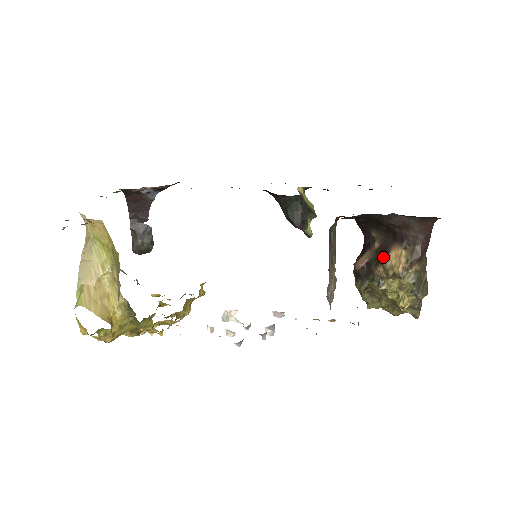
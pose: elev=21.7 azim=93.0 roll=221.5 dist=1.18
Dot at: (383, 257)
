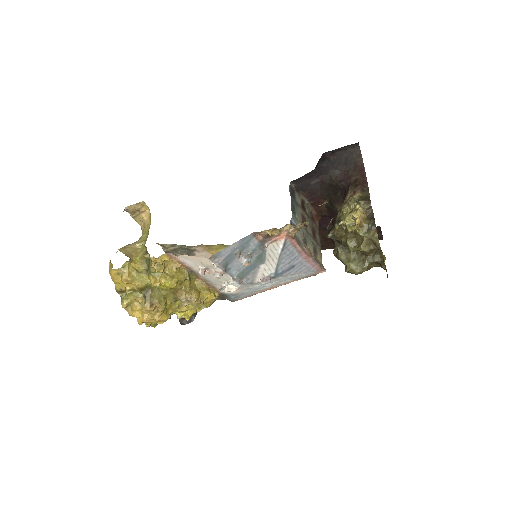
Dot at: occluded
